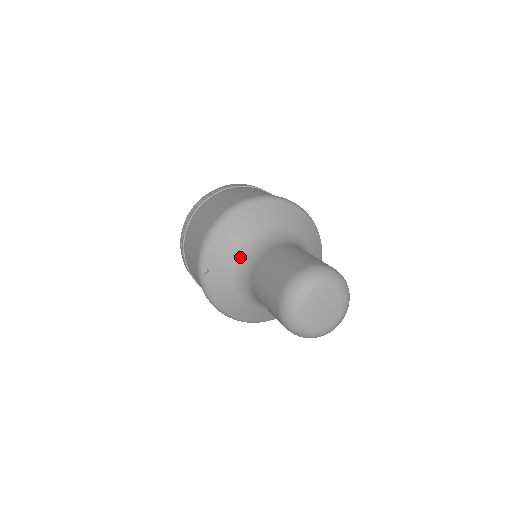
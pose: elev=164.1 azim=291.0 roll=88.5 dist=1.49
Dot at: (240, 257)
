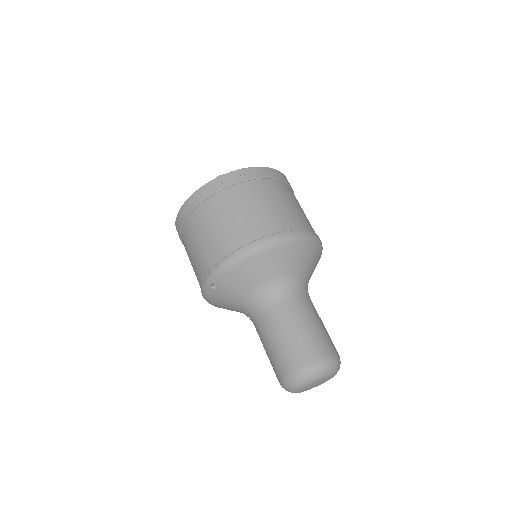
Dot at: (254, 293)
